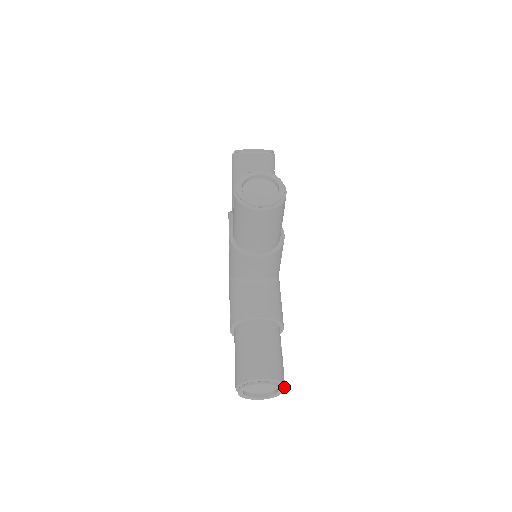
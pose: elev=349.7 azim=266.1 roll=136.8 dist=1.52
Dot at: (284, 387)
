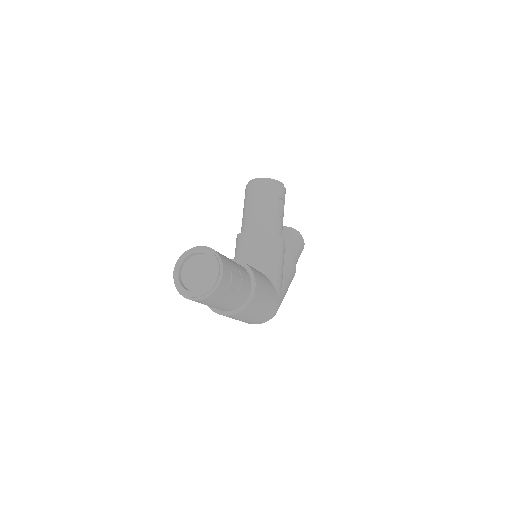
Dot at: (222, 272)
